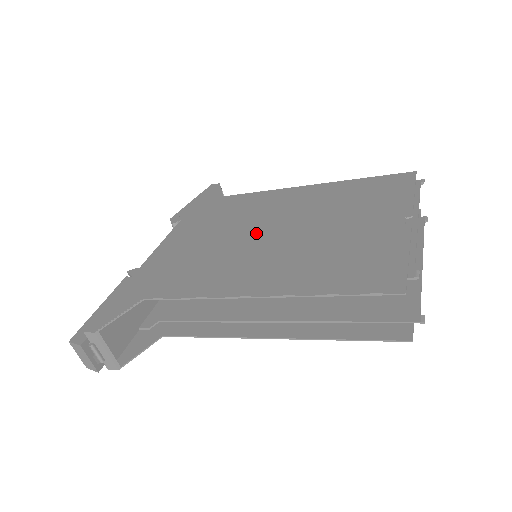
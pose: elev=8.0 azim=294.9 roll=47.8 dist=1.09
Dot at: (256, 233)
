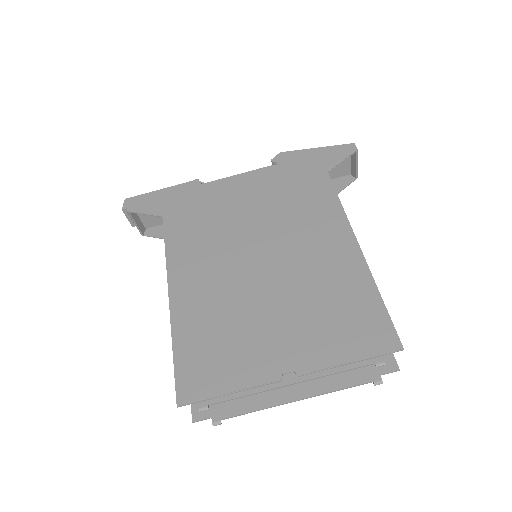
Dot at: (257, 246)
